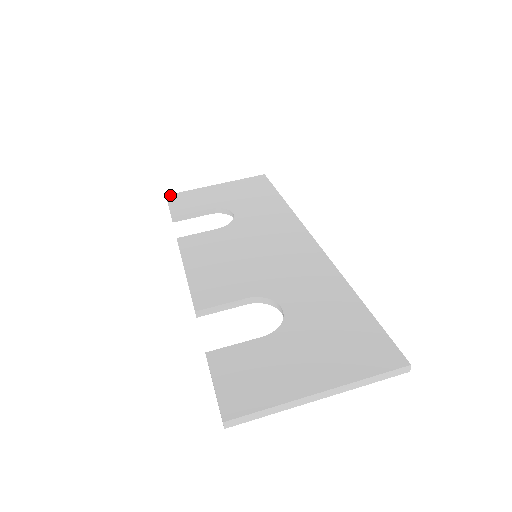
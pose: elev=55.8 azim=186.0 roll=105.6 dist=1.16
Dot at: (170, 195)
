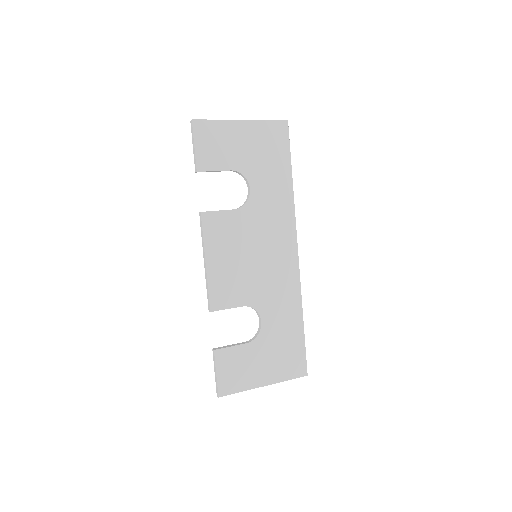
Dot at: (196, 122)
